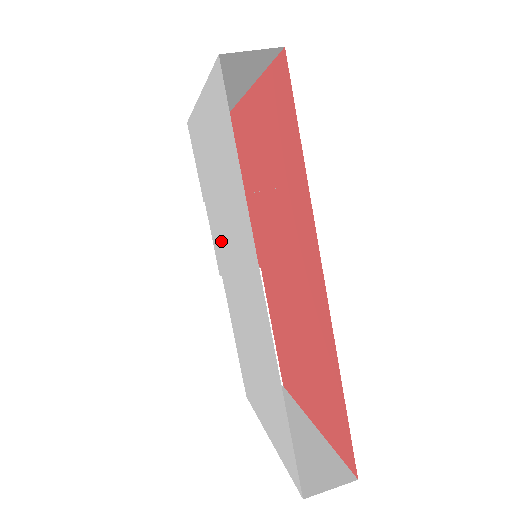
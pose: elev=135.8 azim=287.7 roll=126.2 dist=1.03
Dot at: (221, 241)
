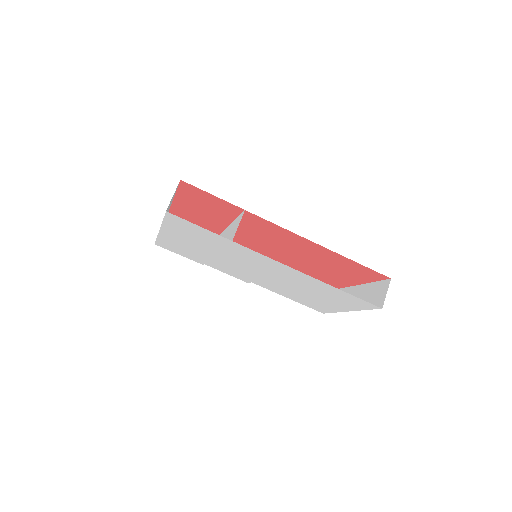
Dot at: (235, 269)
